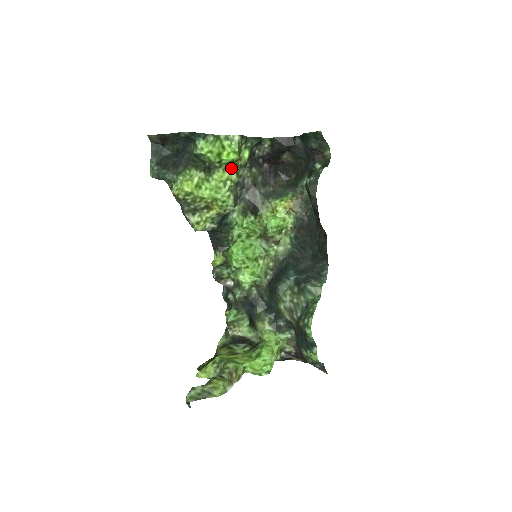
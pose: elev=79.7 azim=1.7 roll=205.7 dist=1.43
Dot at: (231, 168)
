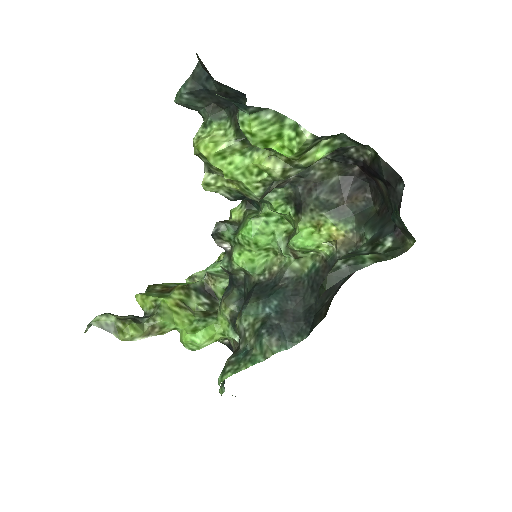
Dot at: (282, 160)
